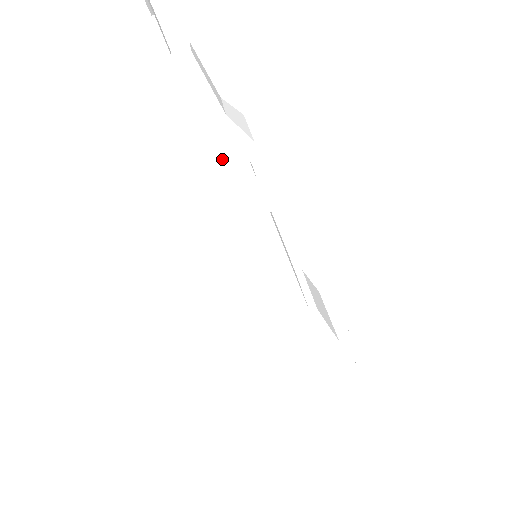
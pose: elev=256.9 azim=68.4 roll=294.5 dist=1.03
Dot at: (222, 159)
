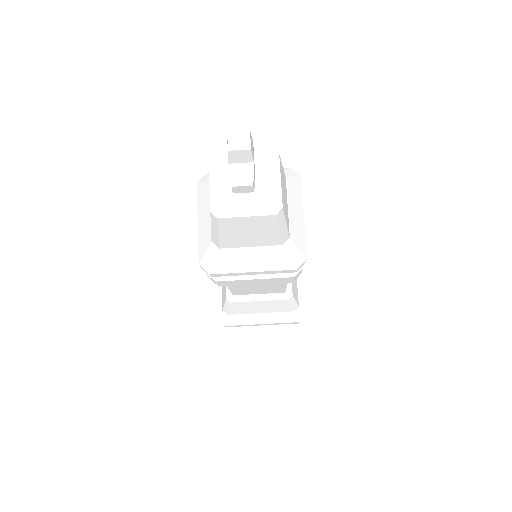
Dot at: (269, 271)
